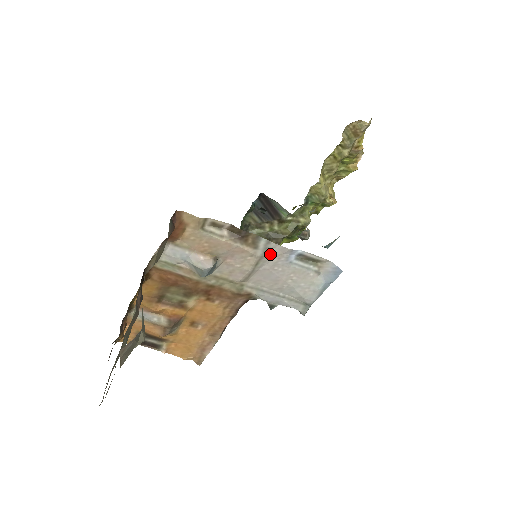
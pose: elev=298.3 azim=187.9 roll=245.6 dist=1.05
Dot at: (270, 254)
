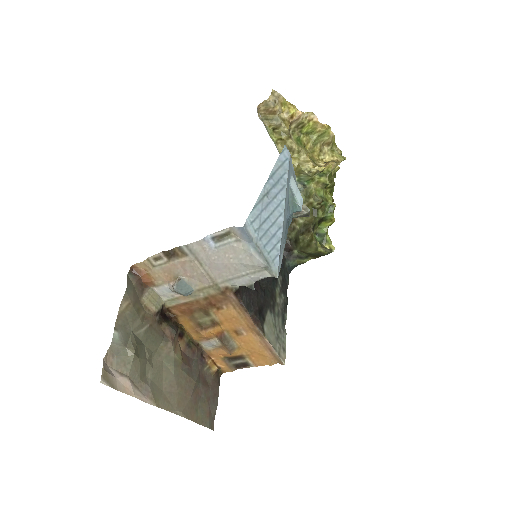
Dot at: (197, 252)
